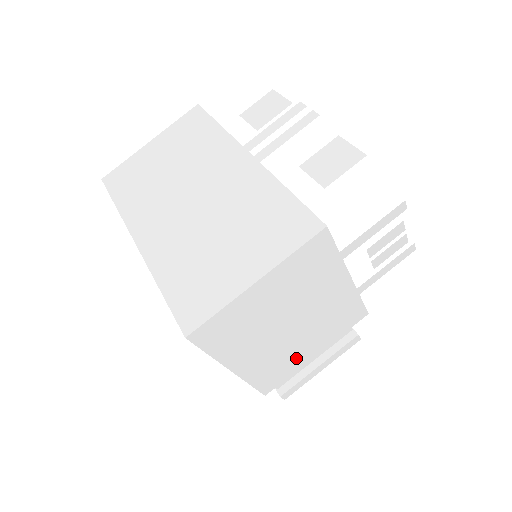
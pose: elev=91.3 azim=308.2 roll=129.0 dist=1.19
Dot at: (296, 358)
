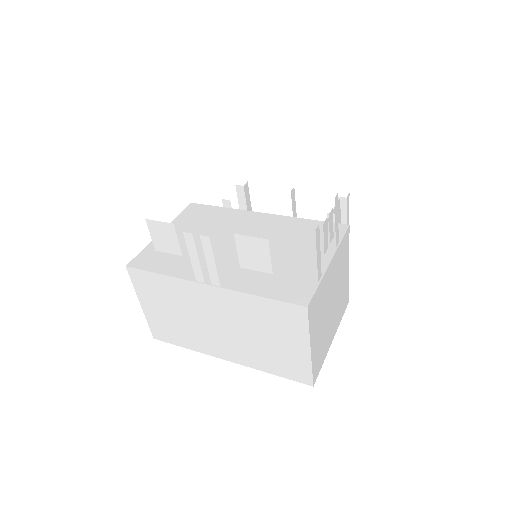
Dot at: (345, 285)
